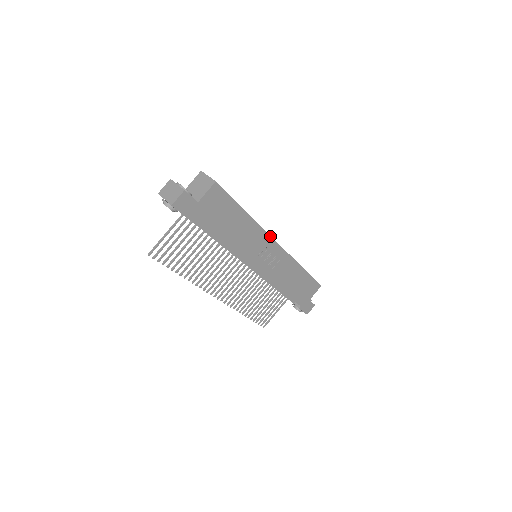
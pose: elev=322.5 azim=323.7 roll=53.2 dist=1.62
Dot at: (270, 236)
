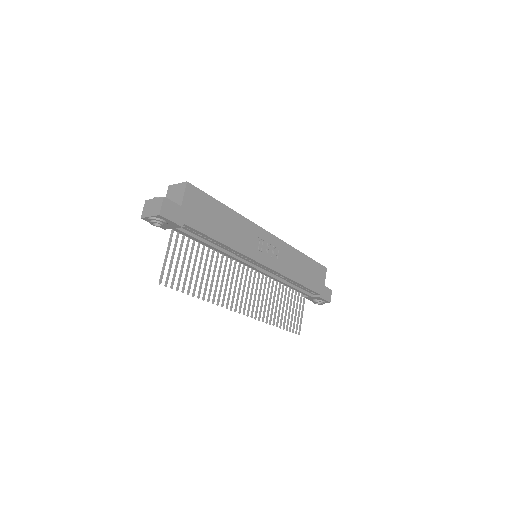
Dot at: (259, 227)
